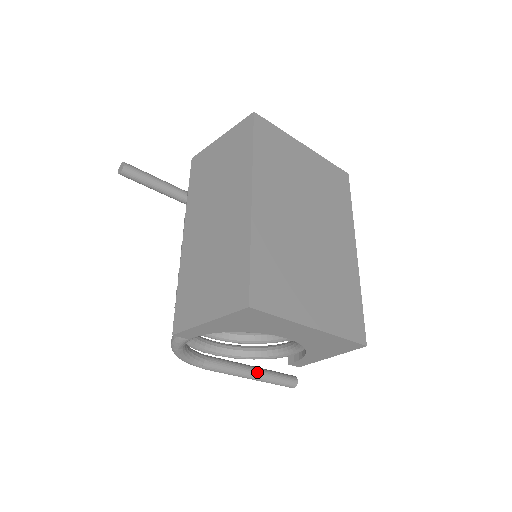
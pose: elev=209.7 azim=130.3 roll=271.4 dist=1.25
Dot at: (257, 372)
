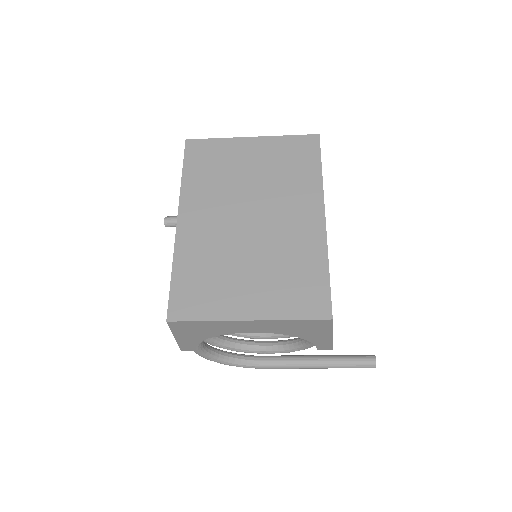
Dot at: (317, 361)
